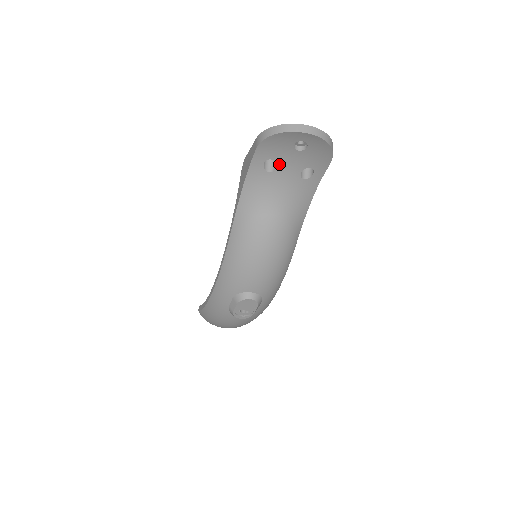
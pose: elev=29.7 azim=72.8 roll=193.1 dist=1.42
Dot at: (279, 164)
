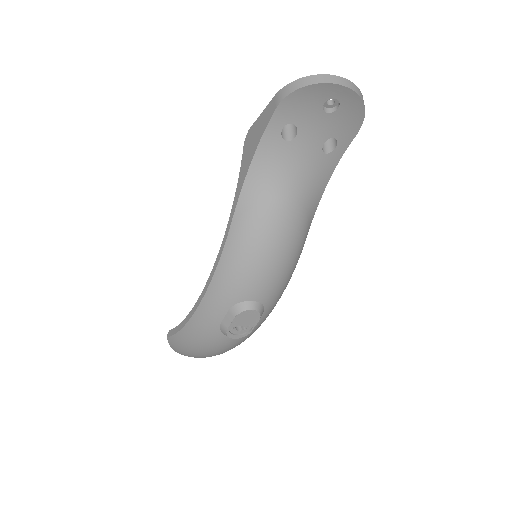
Dot at: (300, 131)
